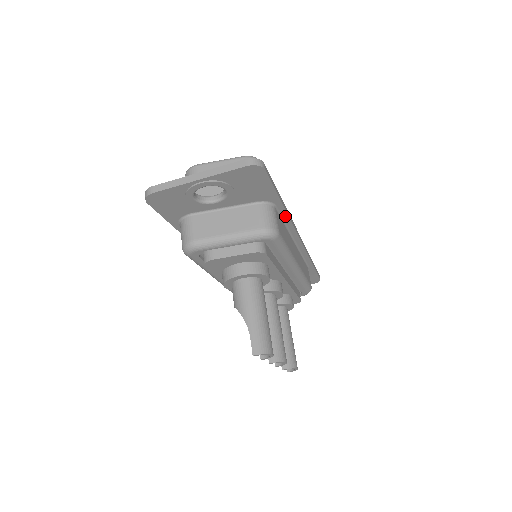
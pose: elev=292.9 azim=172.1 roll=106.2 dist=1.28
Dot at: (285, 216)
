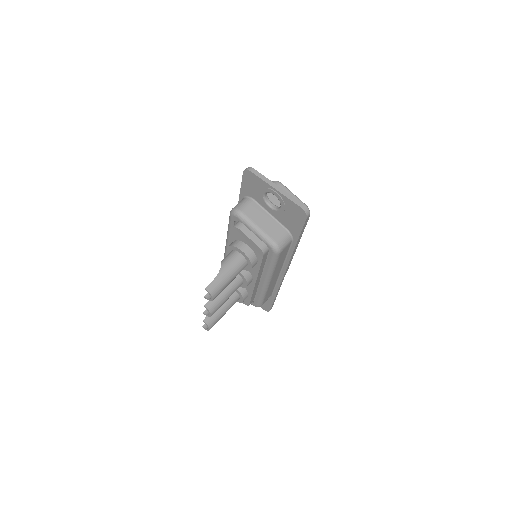
Dot at: (291, 252)
